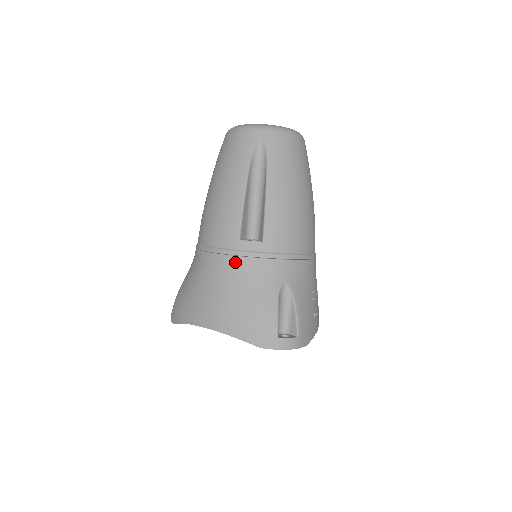
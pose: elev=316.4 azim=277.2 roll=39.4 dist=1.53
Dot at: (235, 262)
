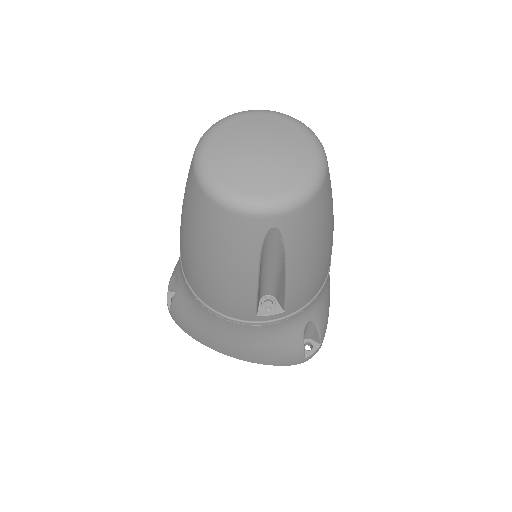
Dot at: (253, 329)
